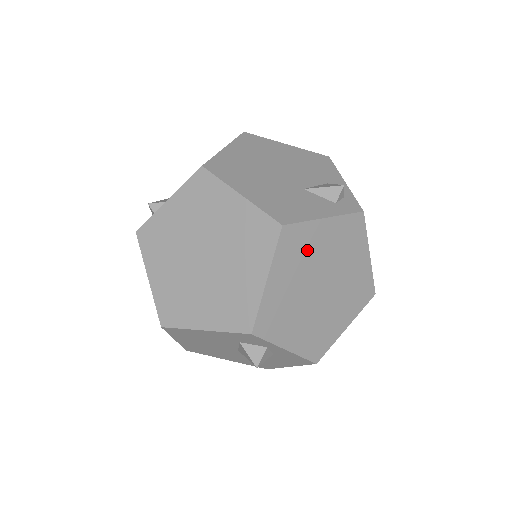
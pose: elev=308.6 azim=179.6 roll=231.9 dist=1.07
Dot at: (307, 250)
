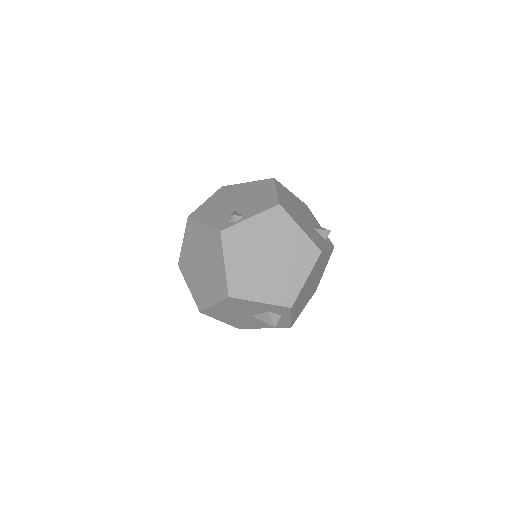
Dot at: (319, 265)
